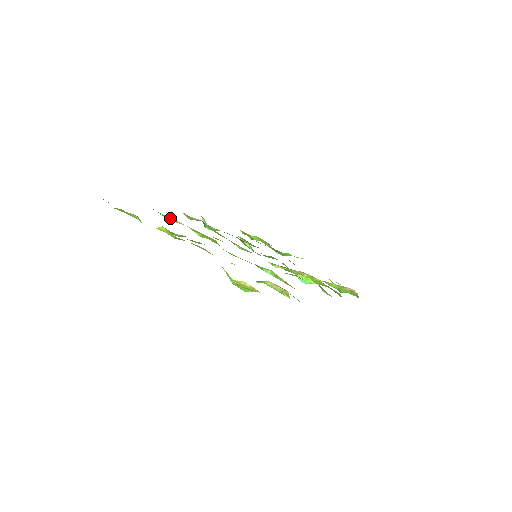
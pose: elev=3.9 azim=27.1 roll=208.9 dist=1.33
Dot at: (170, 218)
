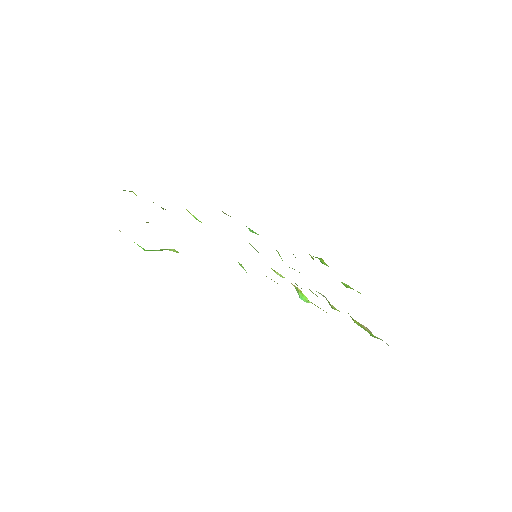
Dot at: occluded
